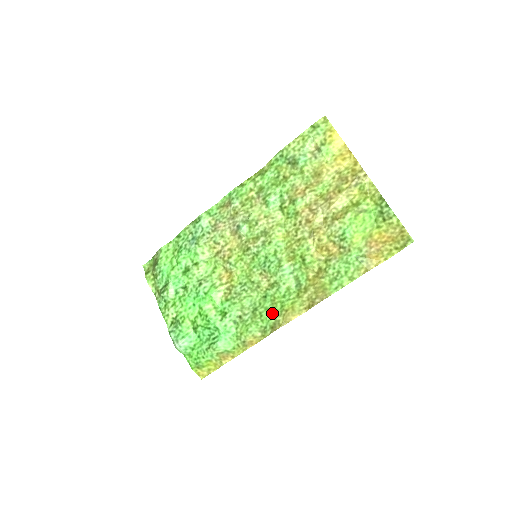
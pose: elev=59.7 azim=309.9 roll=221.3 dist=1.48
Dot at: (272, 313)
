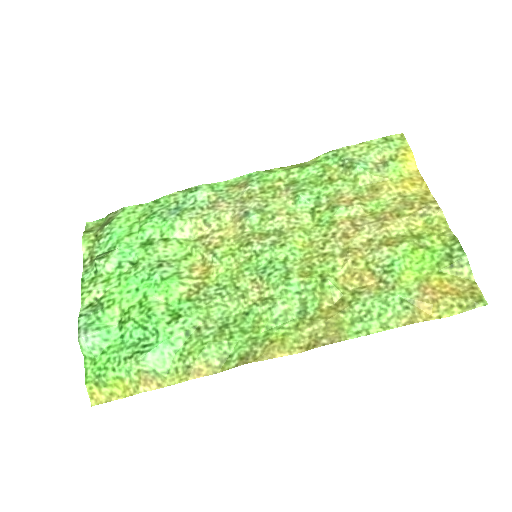
Dot at: (249, 338)
